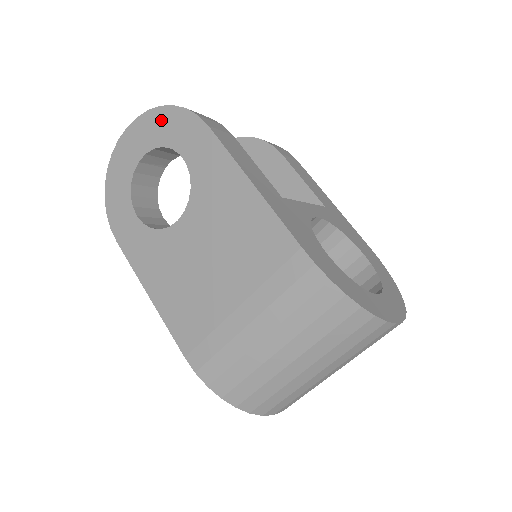
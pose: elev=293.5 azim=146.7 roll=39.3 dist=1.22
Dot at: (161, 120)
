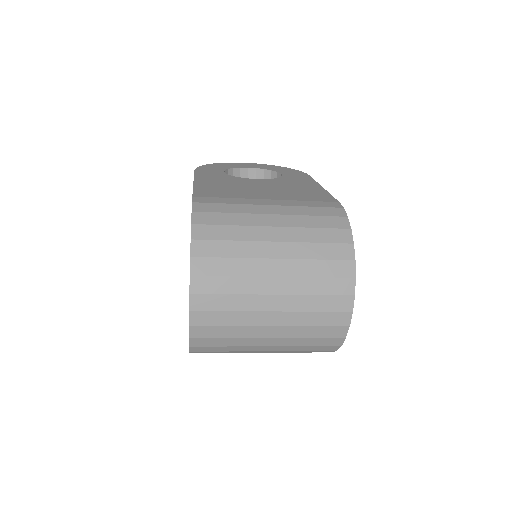
Dot at: (280, 168)
